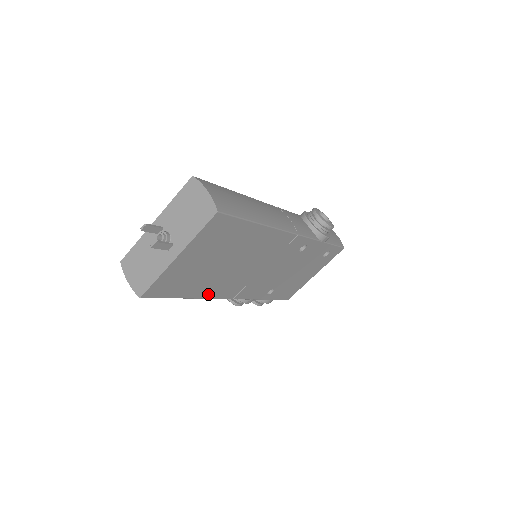
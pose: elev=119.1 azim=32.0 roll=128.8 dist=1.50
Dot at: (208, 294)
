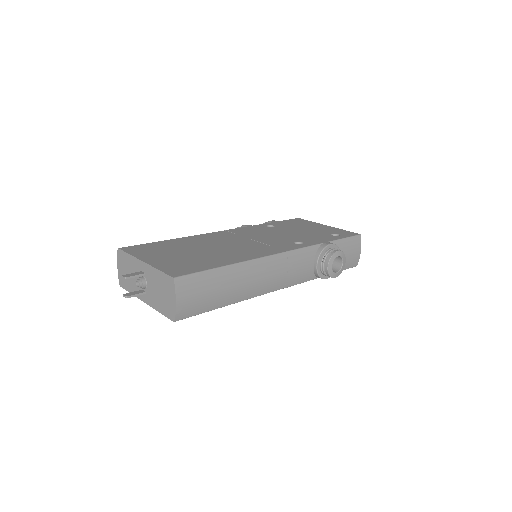
Dot at: occluded
